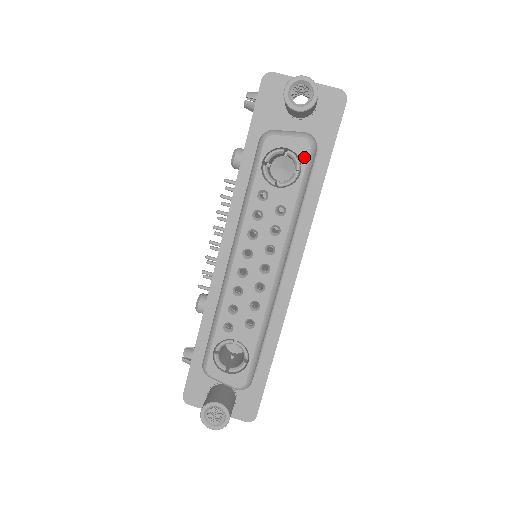
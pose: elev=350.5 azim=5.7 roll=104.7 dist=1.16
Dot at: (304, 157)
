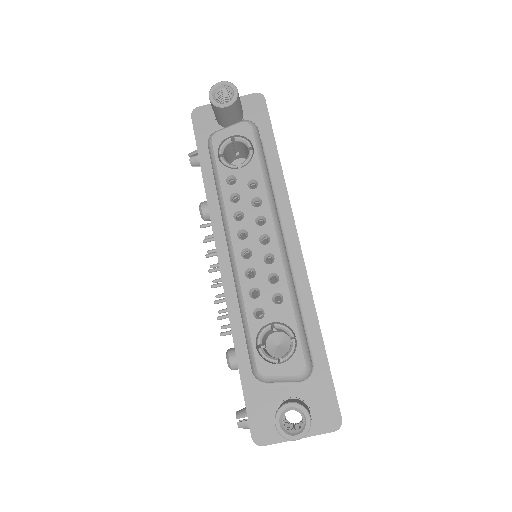
Dot at: (250, 135)
